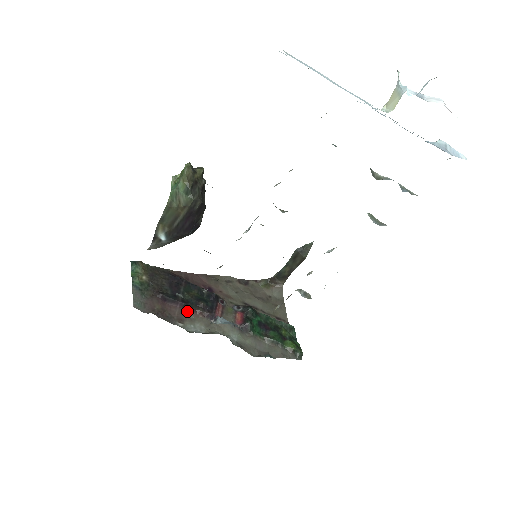
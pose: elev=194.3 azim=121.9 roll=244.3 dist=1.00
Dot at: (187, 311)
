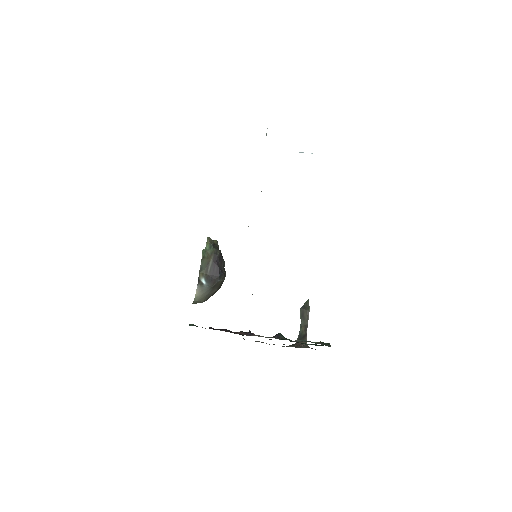
Dot at: occluded
